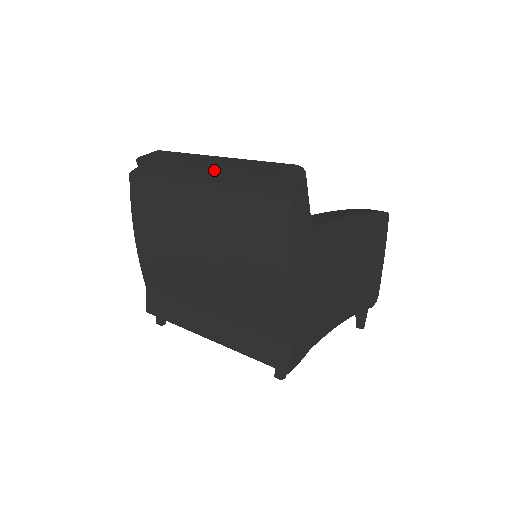
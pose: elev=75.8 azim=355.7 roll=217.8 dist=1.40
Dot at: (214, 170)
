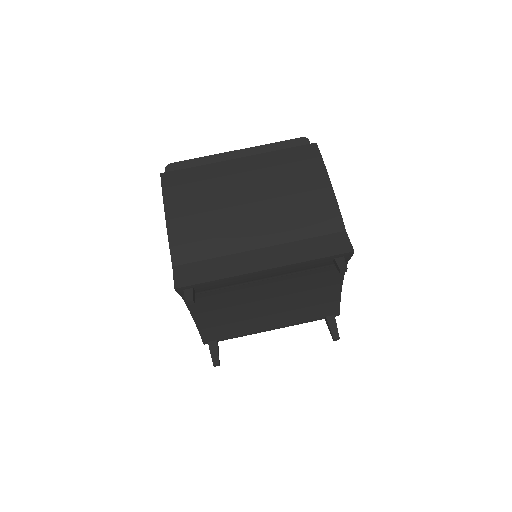
Dot at: (249, 151)
